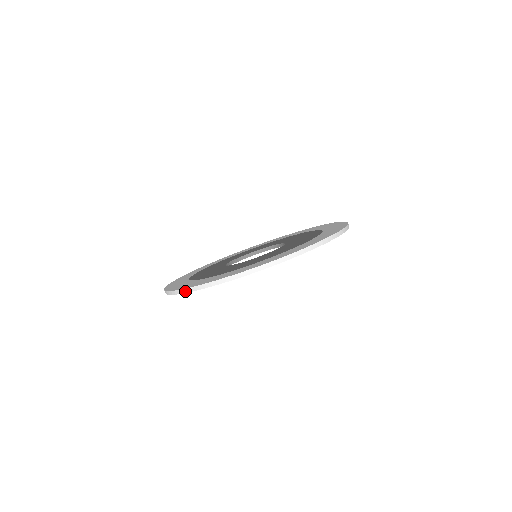
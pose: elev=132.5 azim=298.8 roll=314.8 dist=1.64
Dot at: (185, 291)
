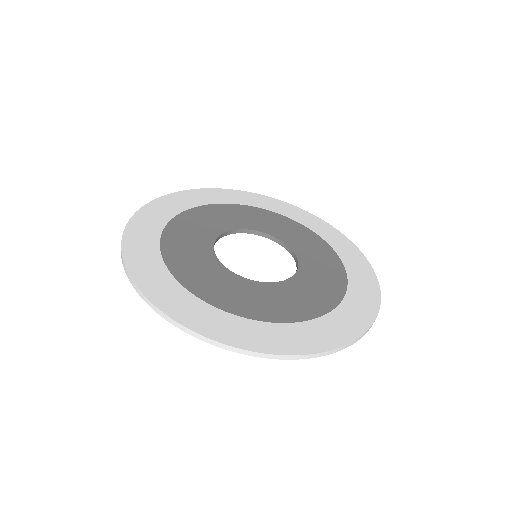
Dot at: (121, 242)
